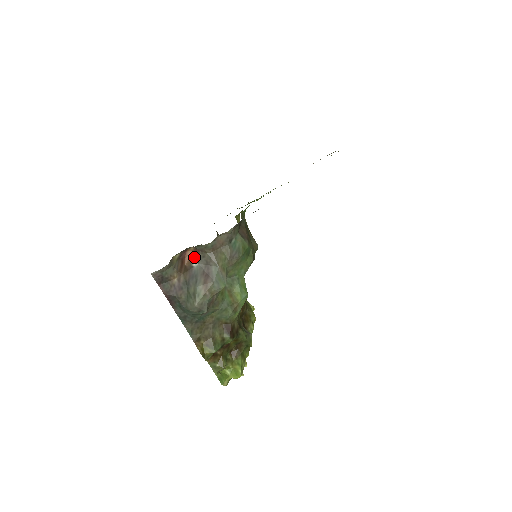
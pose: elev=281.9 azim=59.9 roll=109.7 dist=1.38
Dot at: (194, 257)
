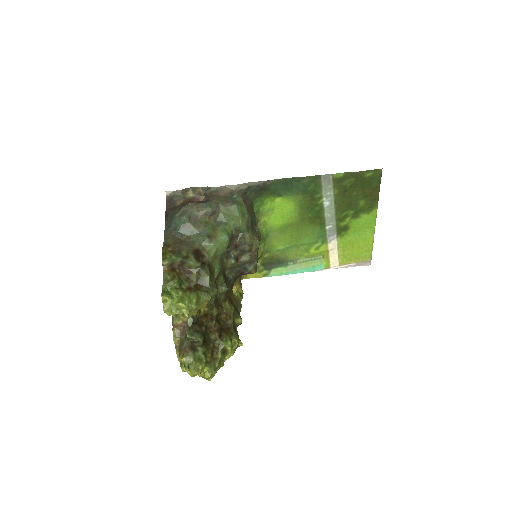
Dot at: occluded
